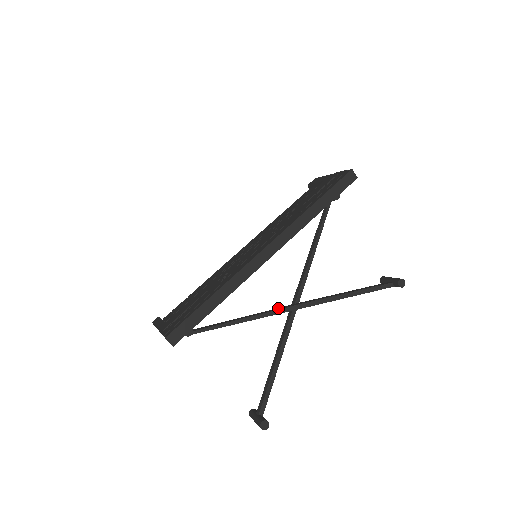
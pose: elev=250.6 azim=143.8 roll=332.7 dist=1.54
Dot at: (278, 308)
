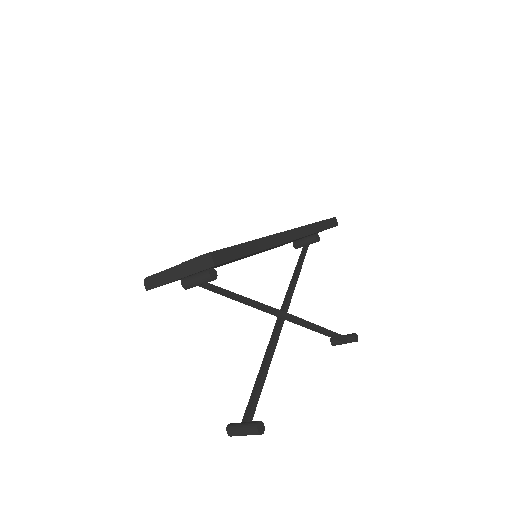
Dot at: occluded
